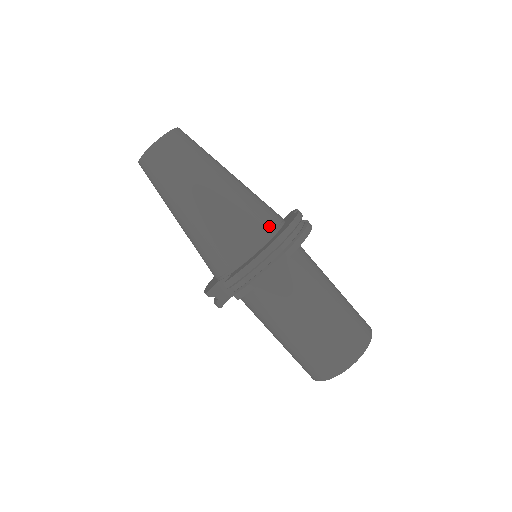
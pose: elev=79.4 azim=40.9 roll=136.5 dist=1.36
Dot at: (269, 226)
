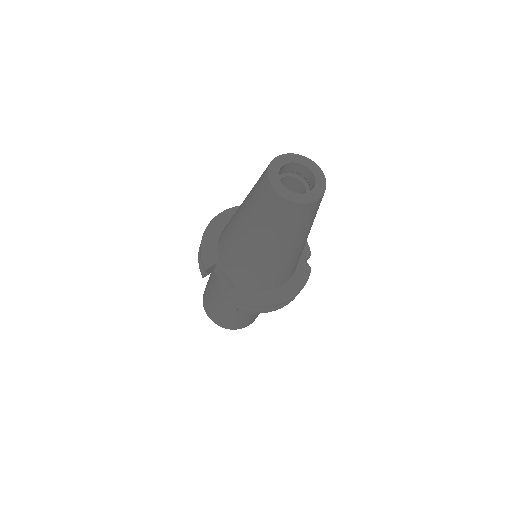
Dot at: (288, 278)
